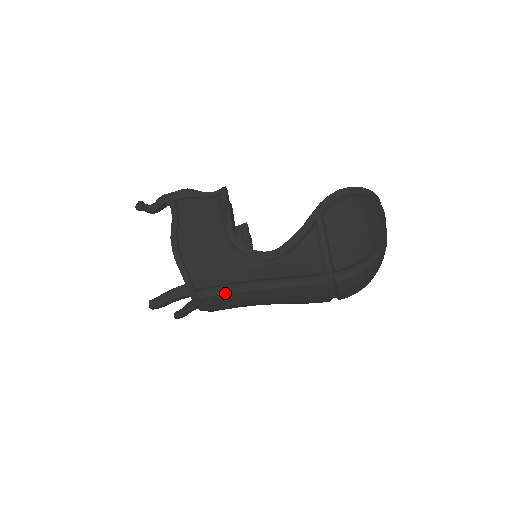
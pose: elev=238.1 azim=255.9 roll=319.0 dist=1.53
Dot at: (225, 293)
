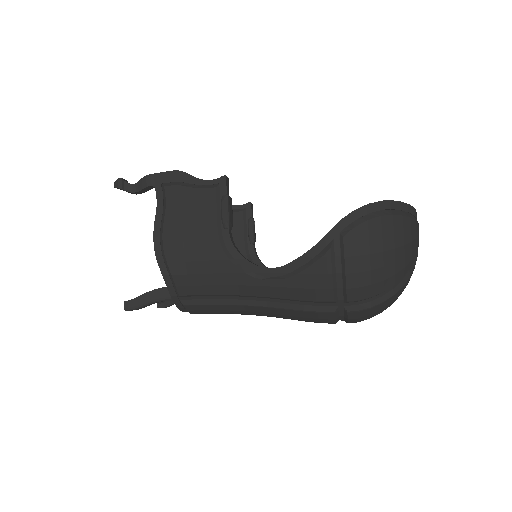
Dot at: (214, 303)
